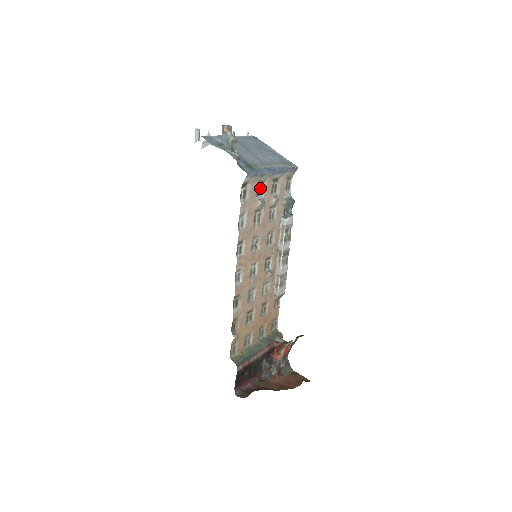
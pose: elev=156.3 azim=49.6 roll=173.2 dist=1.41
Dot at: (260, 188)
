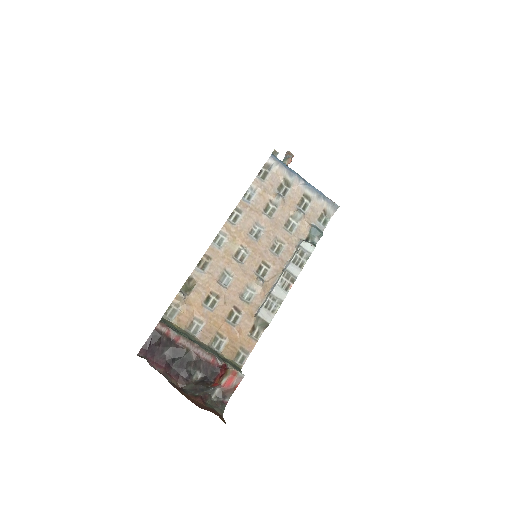
Dot at: (286, 189)
